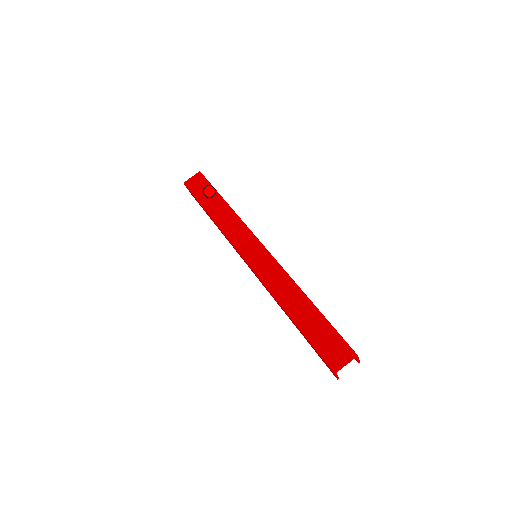
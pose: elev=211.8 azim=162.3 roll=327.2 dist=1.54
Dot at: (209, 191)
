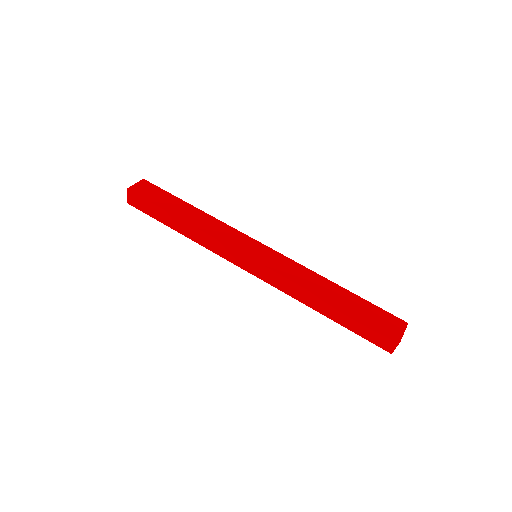
Dot at: (168, 197)
